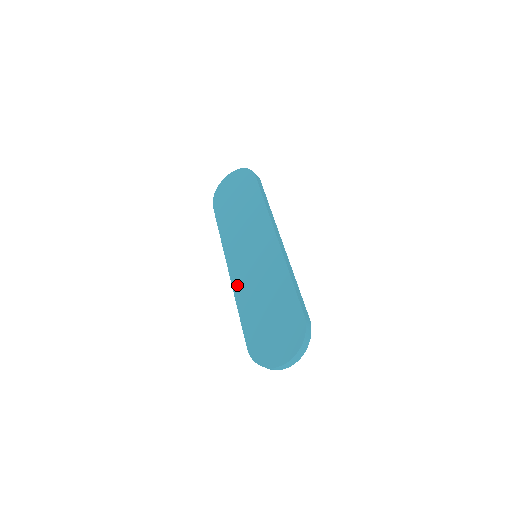
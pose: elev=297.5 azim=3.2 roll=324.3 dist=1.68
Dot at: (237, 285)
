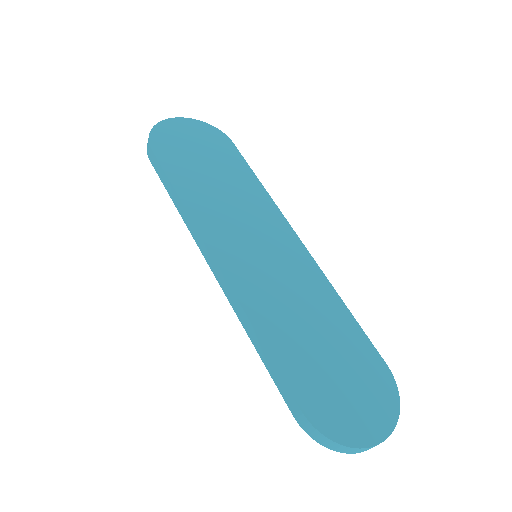
Dot at: (245, 292)
